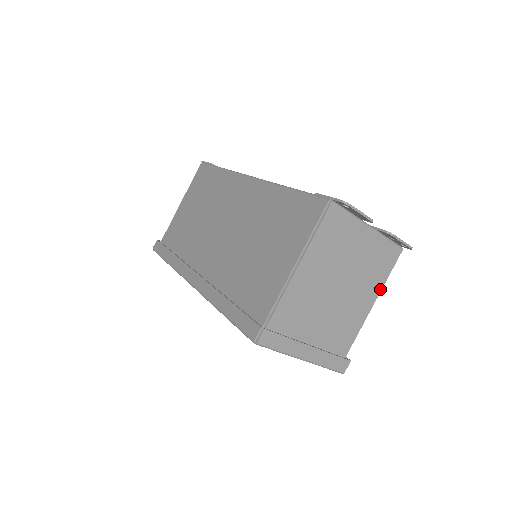
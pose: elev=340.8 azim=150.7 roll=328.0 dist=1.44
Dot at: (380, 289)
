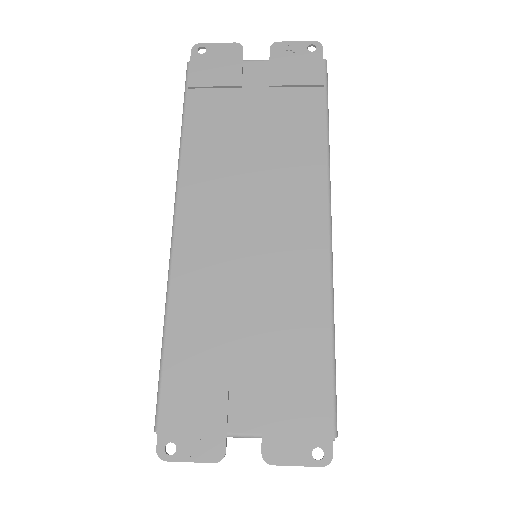
Dot at: occluded
